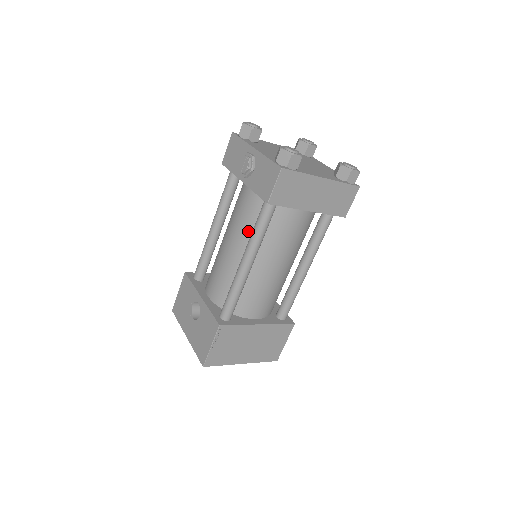
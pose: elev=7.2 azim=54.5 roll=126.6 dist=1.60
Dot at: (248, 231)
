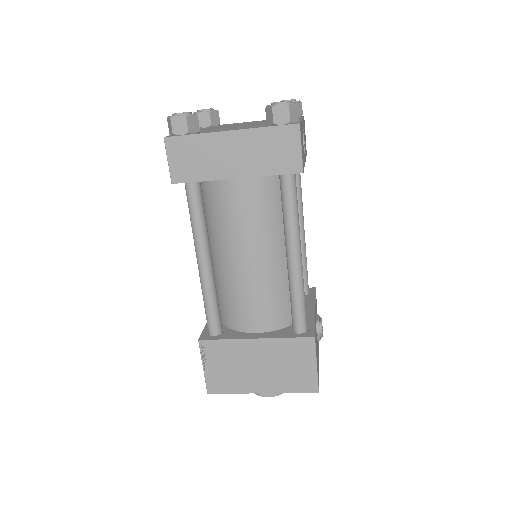
Dot at: occluded
